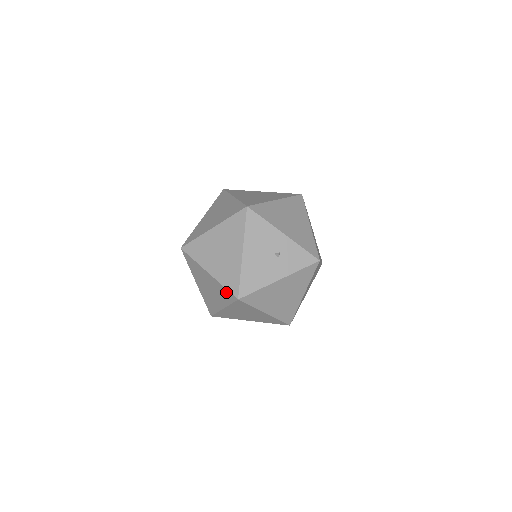
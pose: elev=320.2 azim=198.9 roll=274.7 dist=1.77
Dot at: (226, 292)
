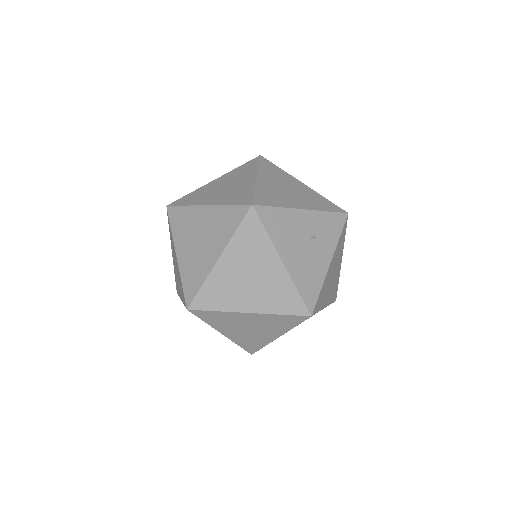
Dot at: (287, 318)
